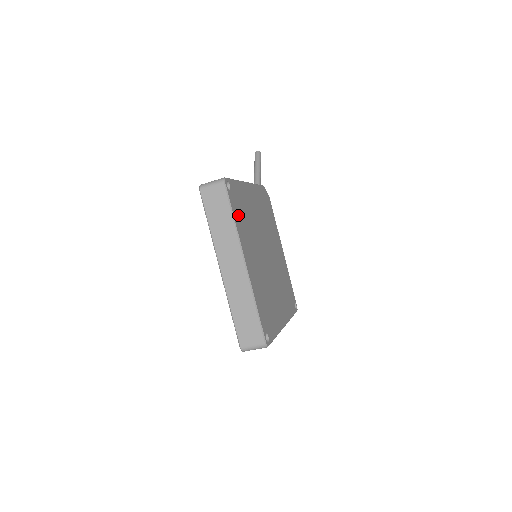
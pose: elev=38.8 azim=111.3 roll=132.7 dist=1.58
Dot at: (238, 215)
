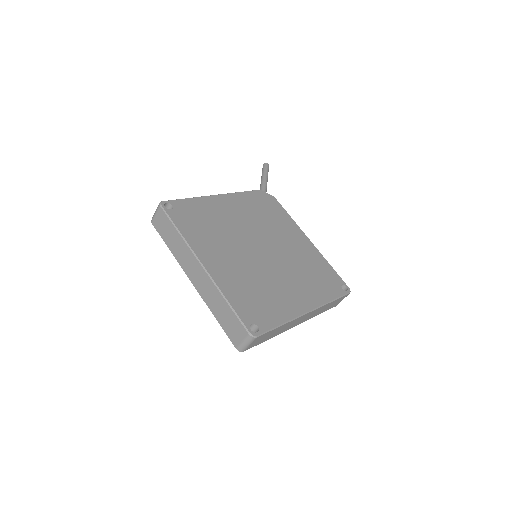
Dot at: (189, 226)
